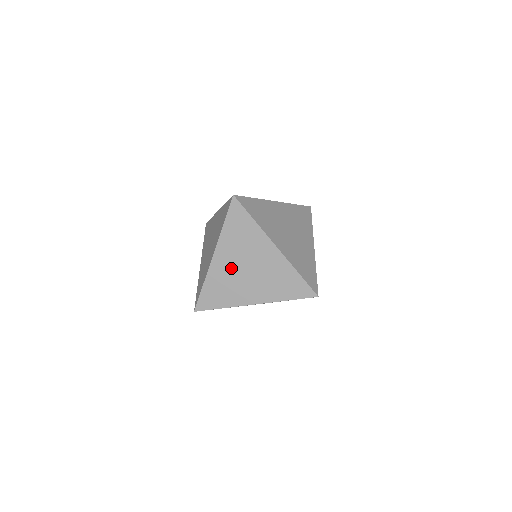
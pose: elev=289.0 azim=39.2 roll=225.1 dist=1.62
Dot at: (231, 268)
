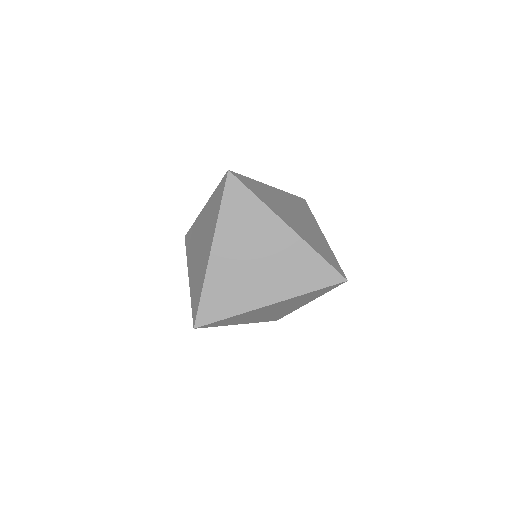
Dot at: (235, 262)
